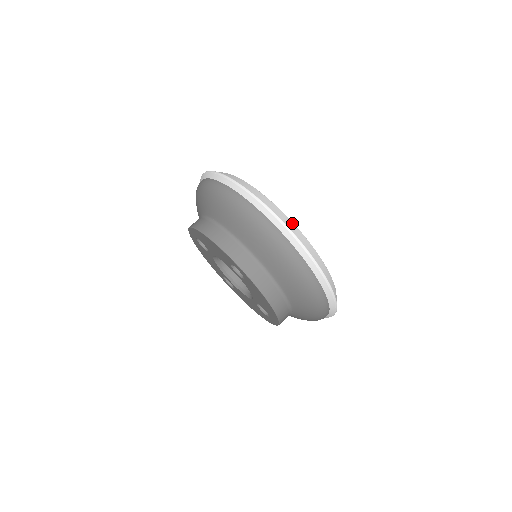
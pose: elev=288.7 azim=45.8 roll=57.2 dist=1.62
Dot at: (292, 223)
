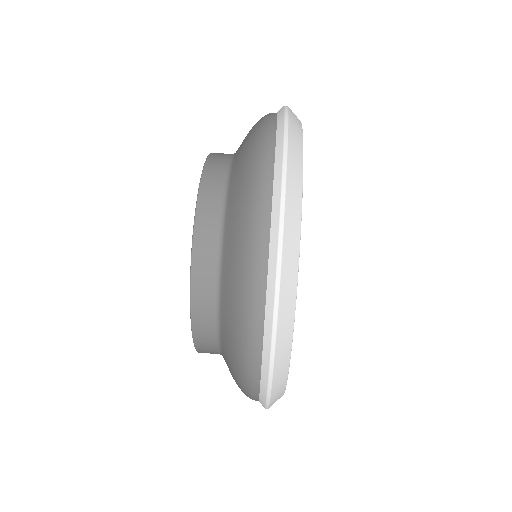
Dot at: (300, 183)
